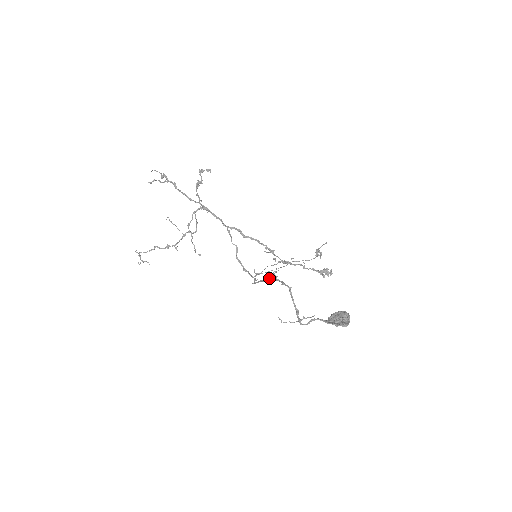
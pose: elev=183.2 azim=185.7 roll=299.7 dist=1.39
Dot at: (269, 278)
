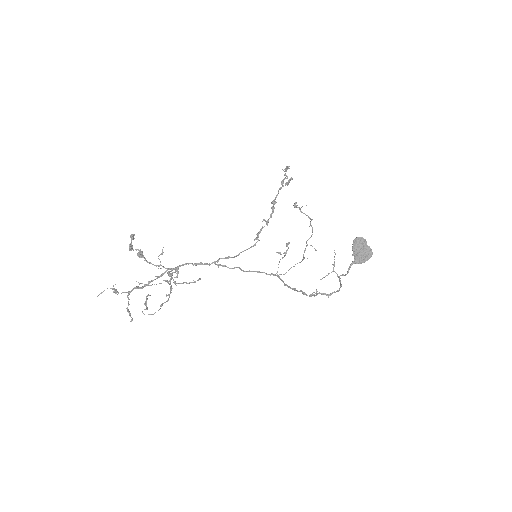
Dot at: (311, 295)
